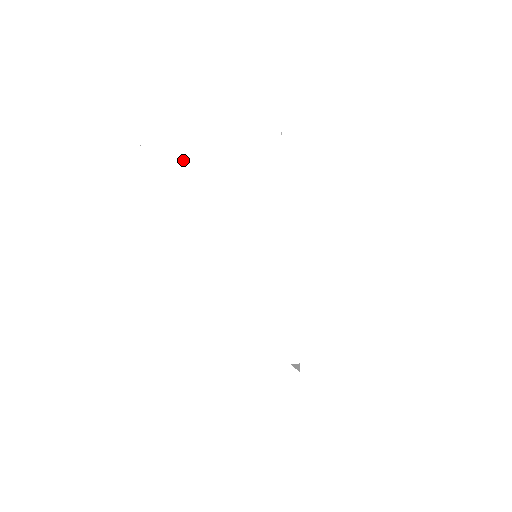
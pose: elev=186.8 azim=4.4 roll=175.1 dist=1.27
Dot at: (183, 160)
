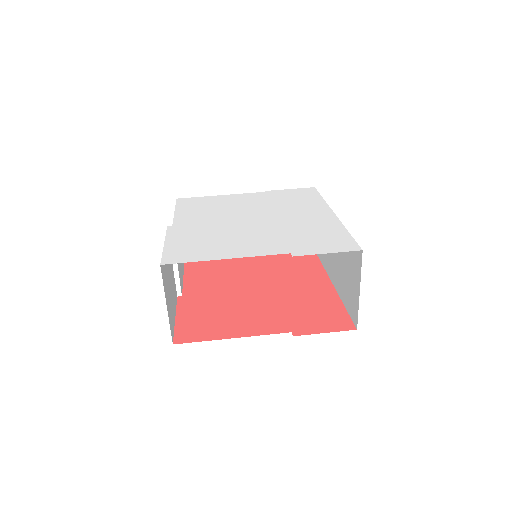
Dot at: (202, 201)
